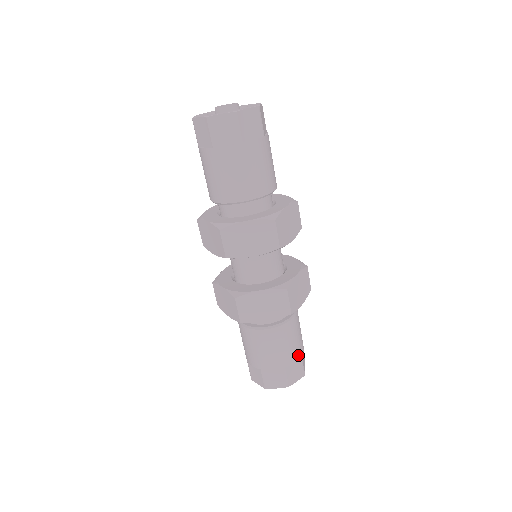
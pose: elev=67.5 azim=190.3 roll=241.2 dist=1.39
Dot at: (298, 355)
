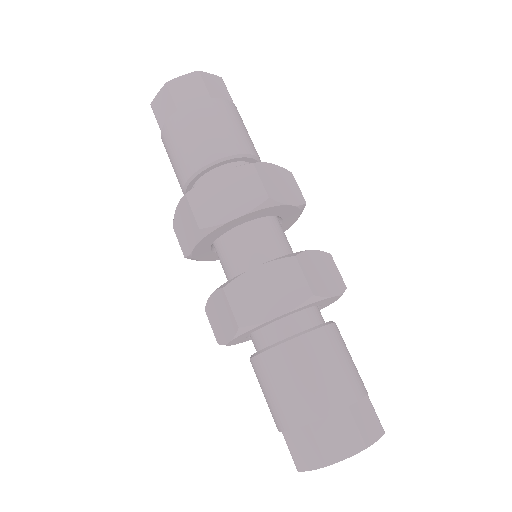
Dot at: occluded
